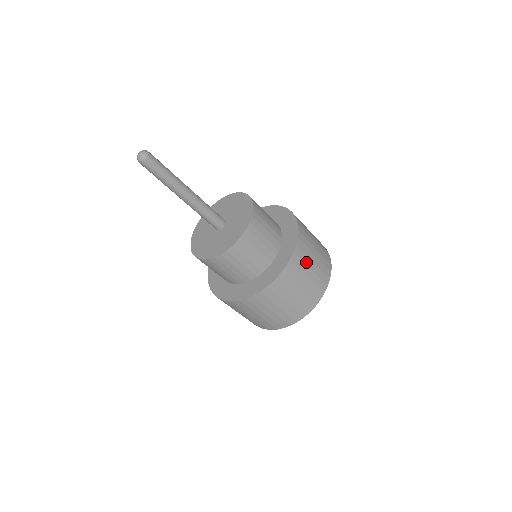
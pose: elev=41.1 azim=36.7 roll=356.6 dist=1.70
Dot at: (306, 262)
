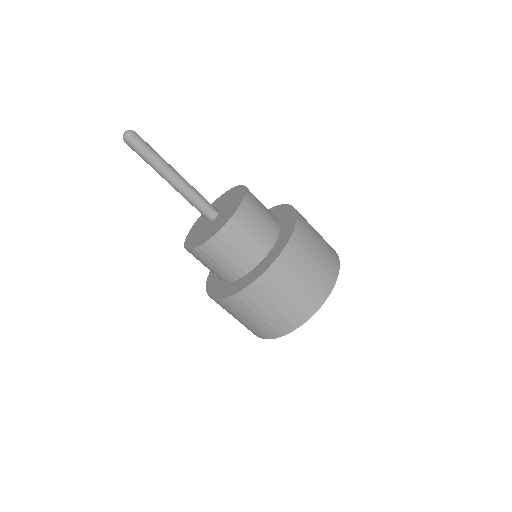
Dot at: (288, 280)
